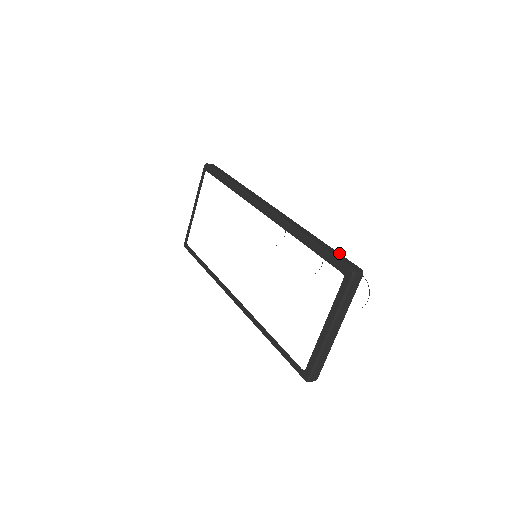
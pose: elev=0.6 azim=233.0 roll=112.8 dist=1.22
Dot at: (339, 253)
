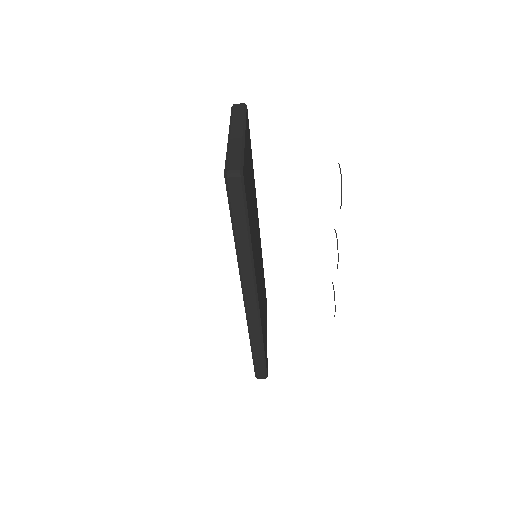
Dot at: occluded
